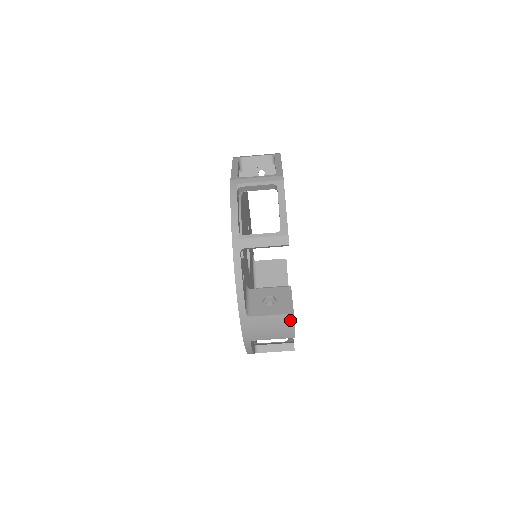
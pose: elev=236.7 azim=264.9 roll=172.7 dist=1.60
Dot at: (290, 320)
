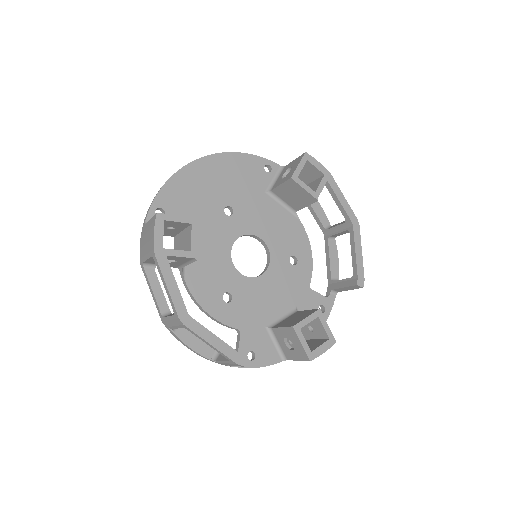
Dot at: (314, 358)
